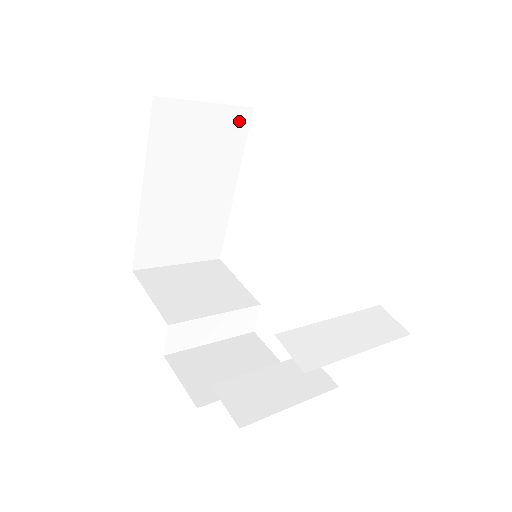
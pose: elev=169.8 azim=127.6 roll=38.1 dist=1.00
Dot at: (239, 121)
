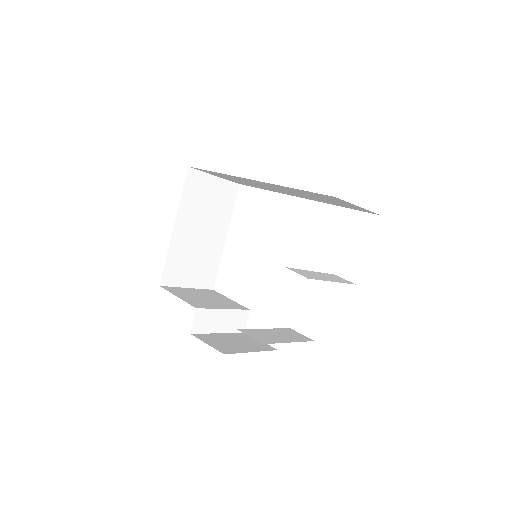
Dot at: (231, 191)
